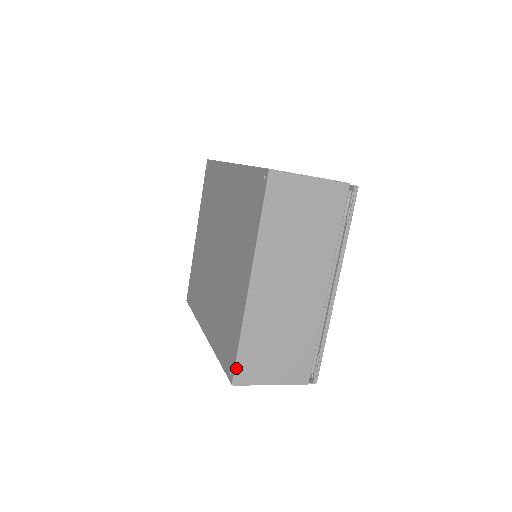
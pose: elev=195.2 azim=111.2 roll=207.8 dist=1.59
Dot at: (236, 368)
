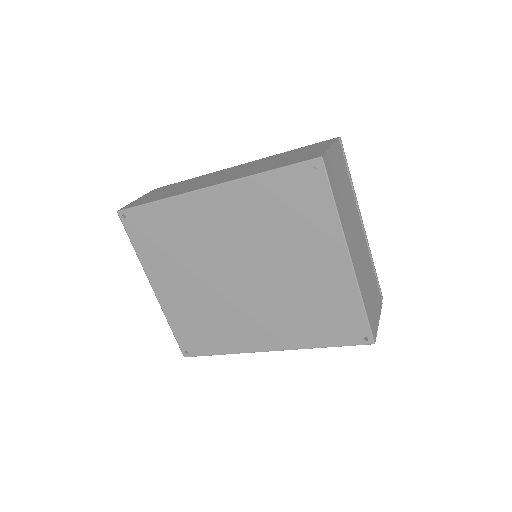
Dot at: (371, 329)
